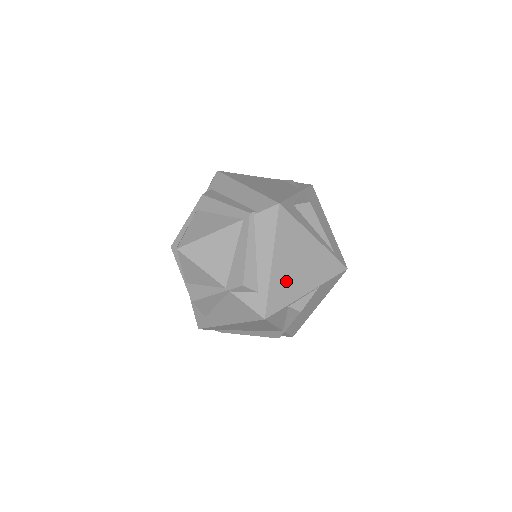
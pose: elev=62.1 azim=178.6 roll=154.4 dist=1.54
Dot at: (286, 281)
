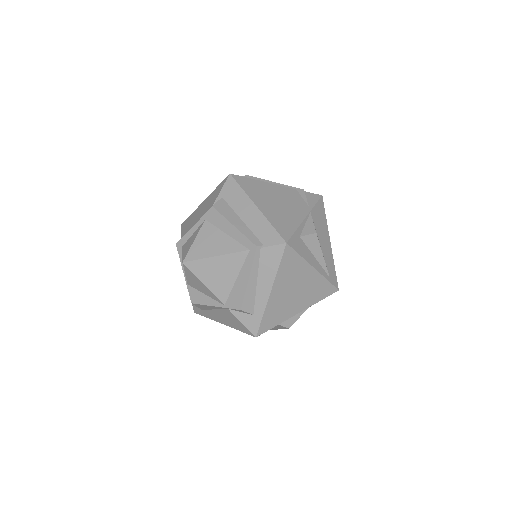
Dot at: (280, 306)
